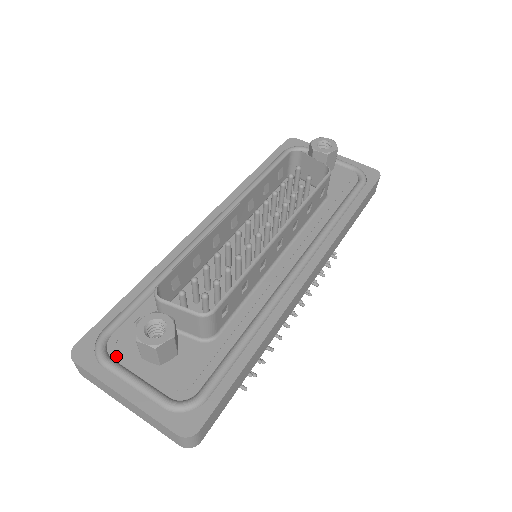
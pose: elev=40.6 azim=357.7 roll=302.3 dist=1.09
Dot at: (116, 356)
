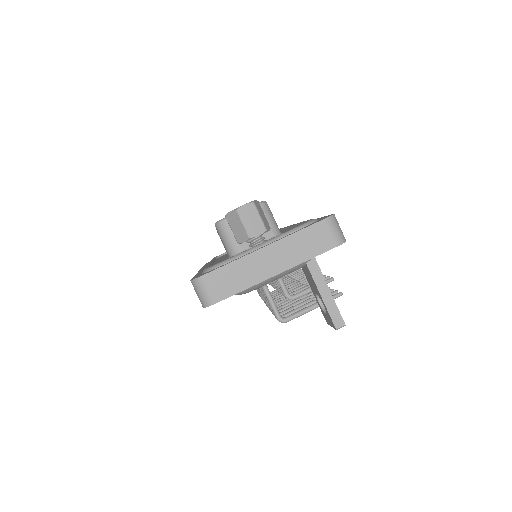
Dot at: occluded
